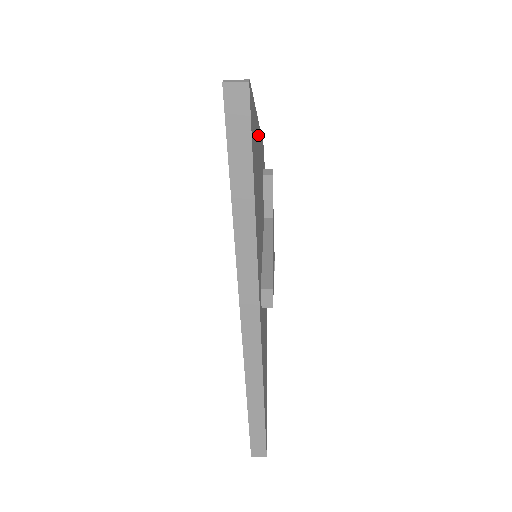
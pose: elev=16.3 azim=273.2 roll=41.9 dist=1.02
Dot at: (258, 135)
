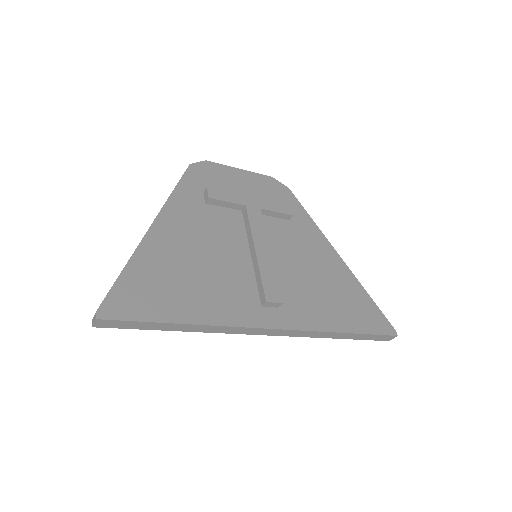
Dot at: (158, 238)
